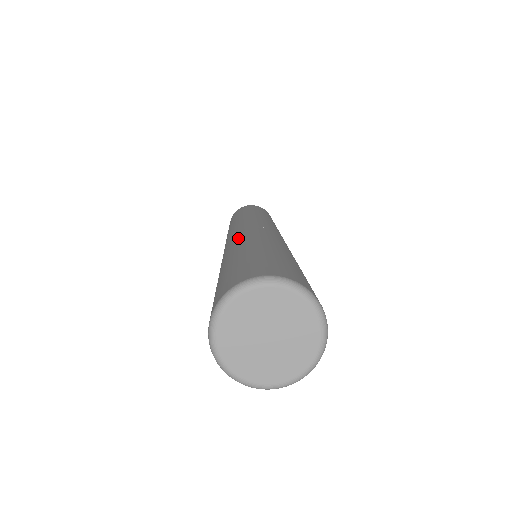
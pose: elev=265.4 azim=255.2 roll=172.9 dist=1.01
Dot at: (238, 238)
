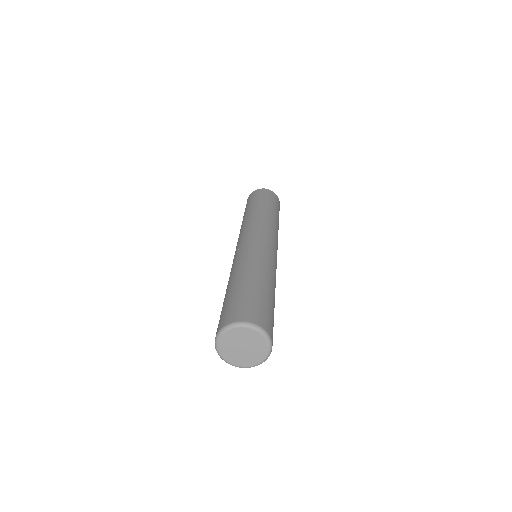
Dot at: (236, 261)
